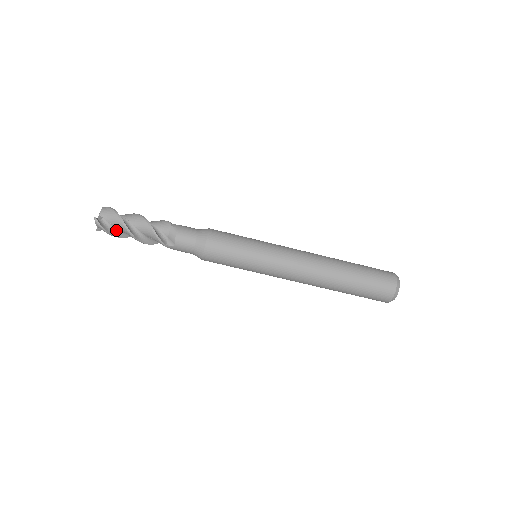
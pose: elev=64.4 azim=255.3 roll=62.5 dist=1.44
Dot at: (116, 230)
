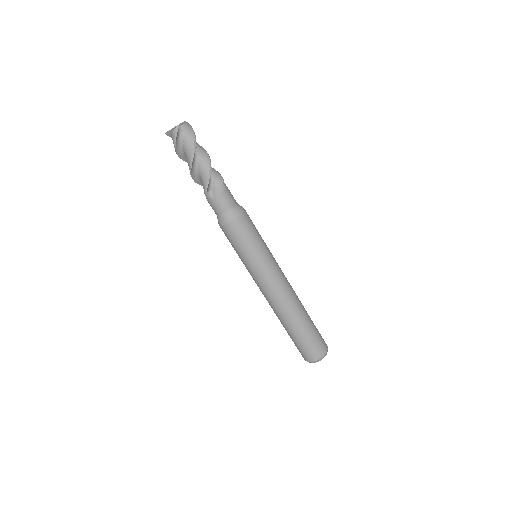
Dot at: (181, 148)
